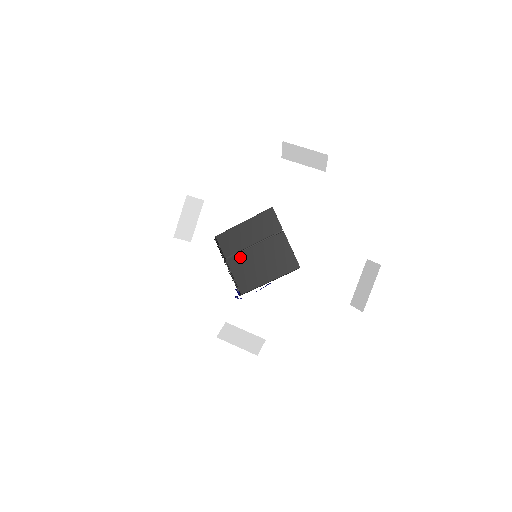
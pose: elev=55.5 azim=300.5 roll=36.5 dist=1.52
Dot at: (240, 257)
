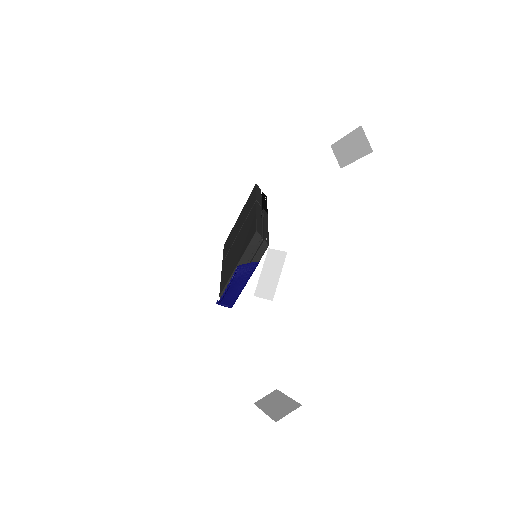
Dot at: (229, 254)
